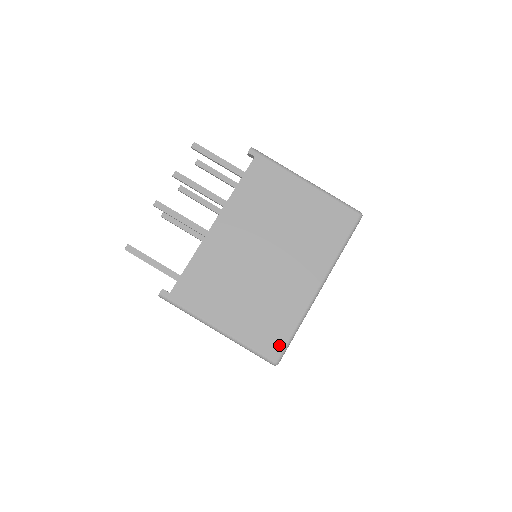
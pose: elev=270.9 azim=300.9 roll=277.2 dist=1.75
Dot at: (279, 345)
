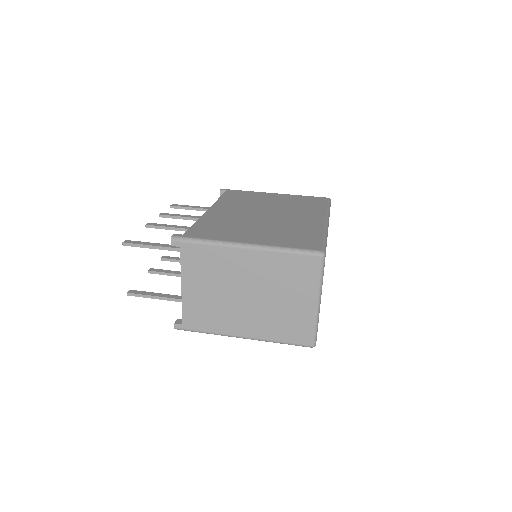
Dot at: (316, 243)
